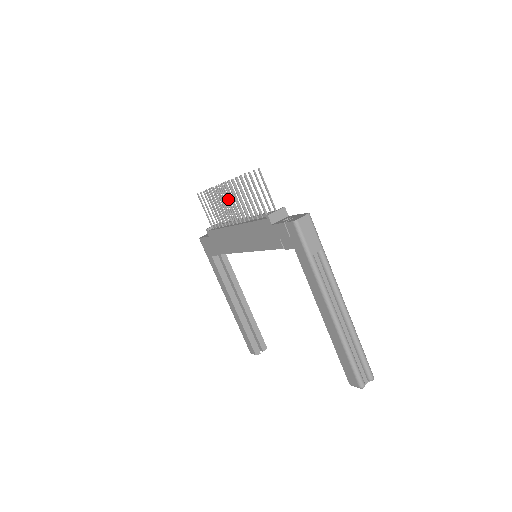
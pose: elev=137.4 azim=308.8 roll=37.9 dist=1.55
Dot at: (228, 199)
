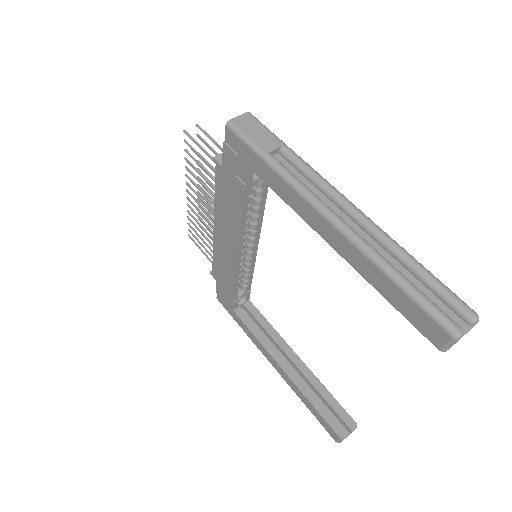
Dot at: (209, 212)
